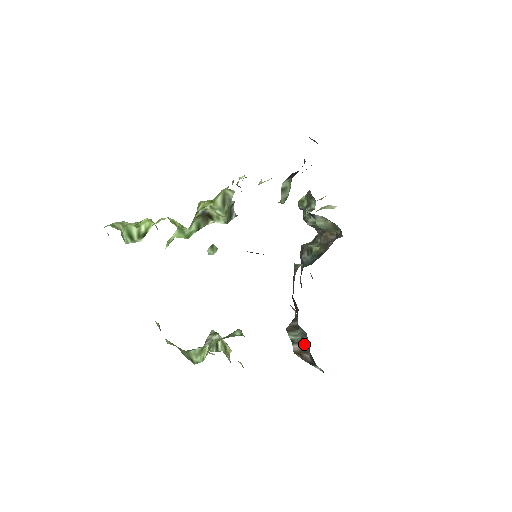
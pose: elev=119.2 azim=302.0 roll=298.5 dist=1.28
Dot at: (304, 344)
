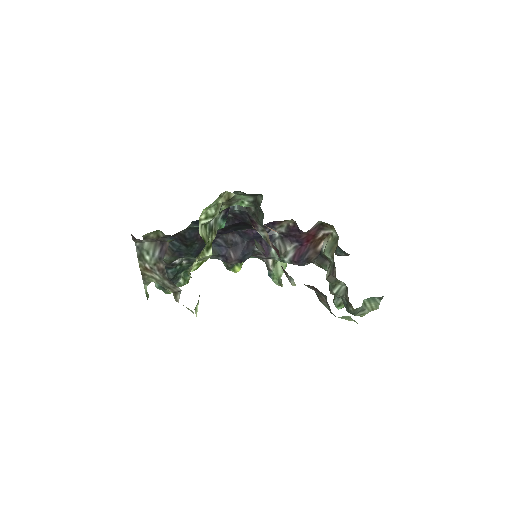
Dot at: occluded
